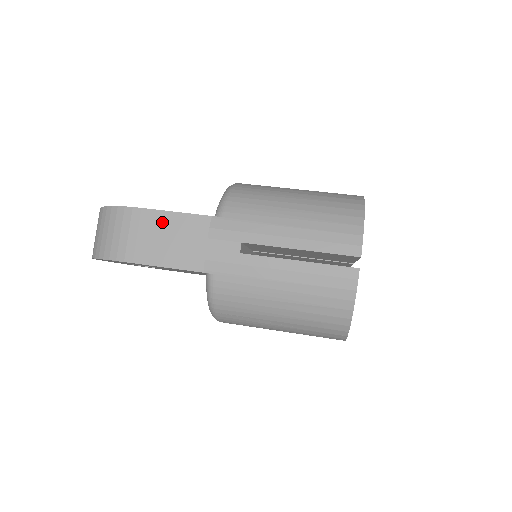
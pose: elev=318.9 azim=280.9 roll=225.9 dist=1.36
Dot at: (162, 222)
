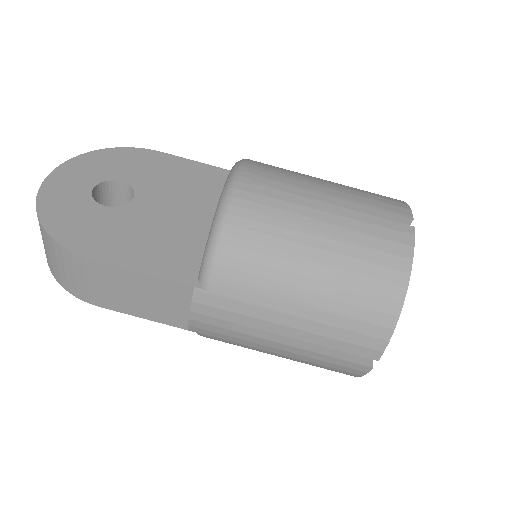
Dot at: (127, 280)
